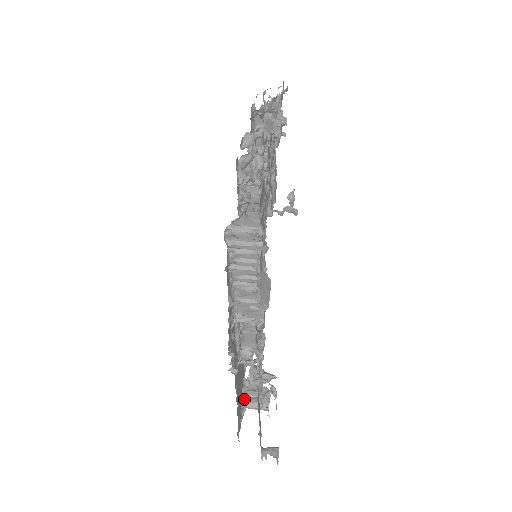
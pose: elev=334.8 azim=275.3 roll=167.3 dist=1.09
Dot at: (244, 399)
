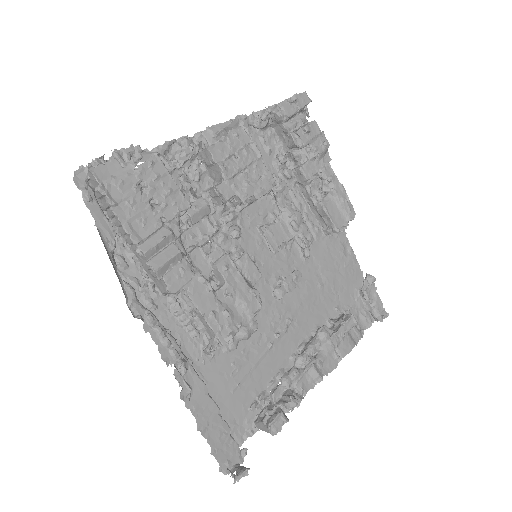
Dot at: (257, 417)
